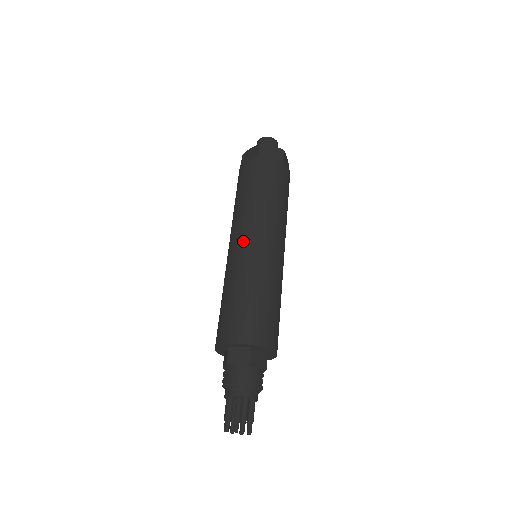
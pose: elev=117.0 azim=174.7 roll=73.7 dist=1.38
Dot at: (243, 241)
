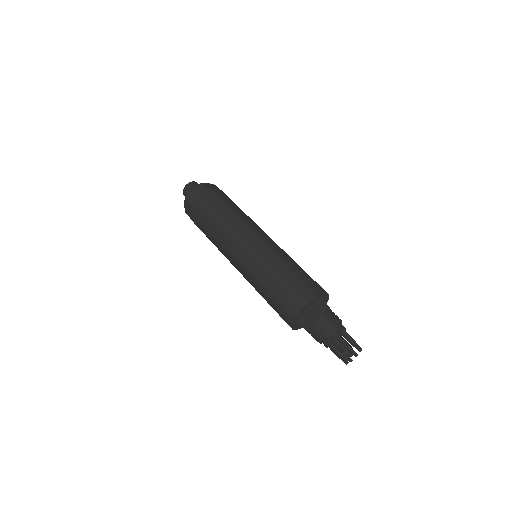
Dot at: (254, 241)
